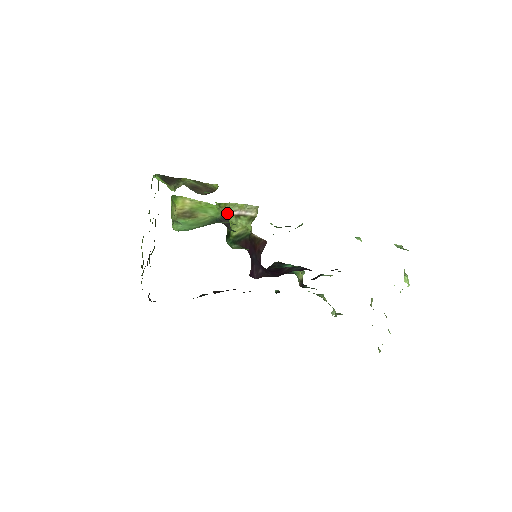
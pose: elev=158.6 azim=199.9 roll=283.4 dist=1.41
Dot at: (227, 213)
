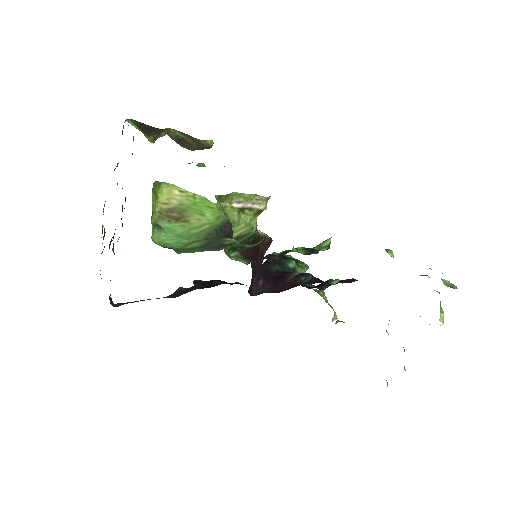
Dot at: (228, 205)
